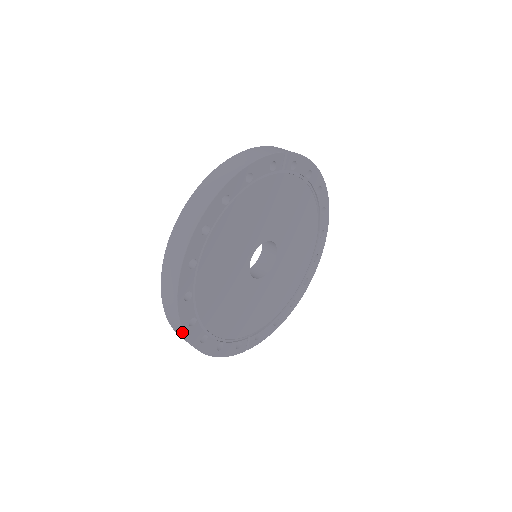
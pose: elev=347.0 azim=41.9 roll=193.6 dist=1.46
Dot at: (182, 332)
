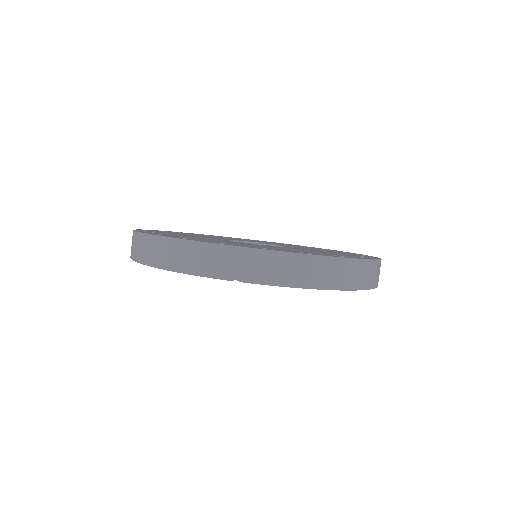
Dot at: occluded
